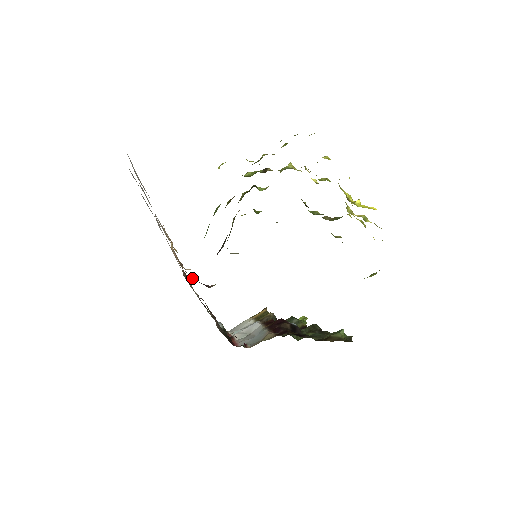
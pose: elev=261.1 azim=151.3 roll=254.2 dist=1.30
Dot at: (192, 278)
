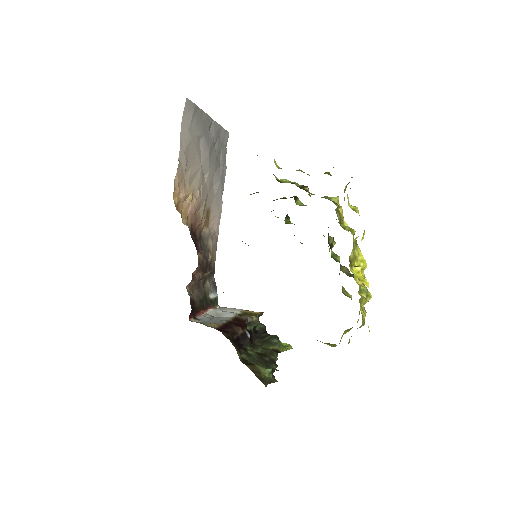
Dot at: (193, 236)
